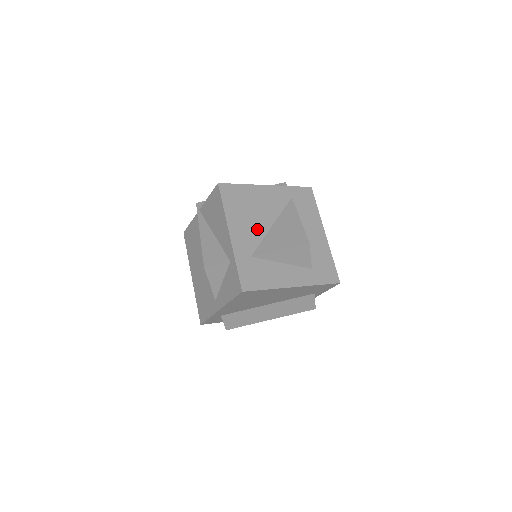
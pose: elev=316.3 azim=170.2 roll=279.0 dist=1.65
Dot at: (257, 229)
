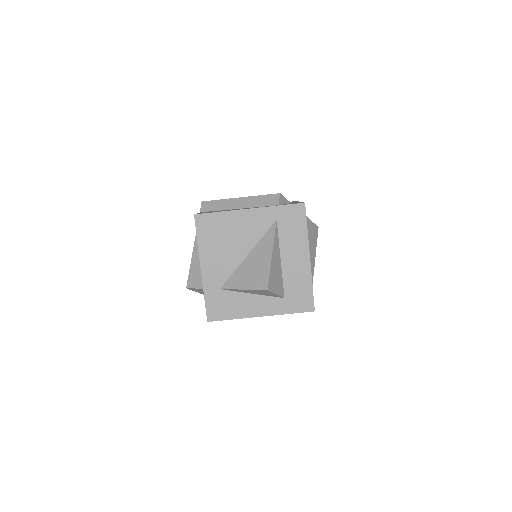
Dot at: (230, 260)
